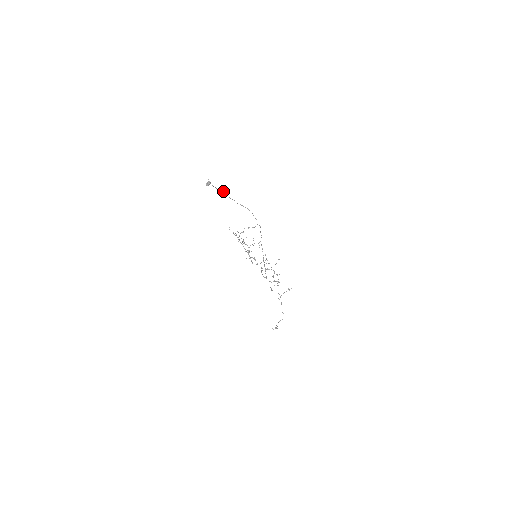
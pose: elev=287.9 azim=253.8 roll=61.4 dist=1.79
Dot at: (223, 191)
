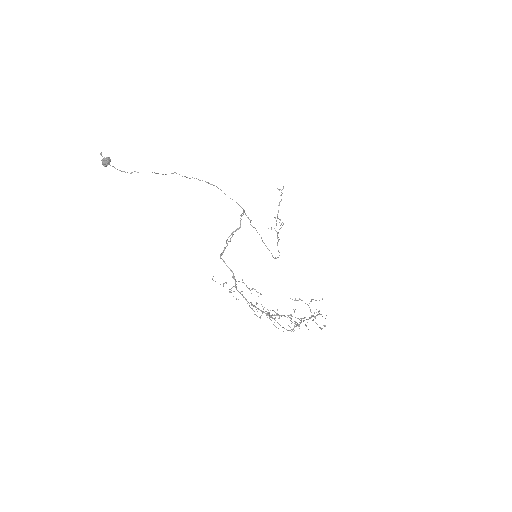
Dot at: occluded
